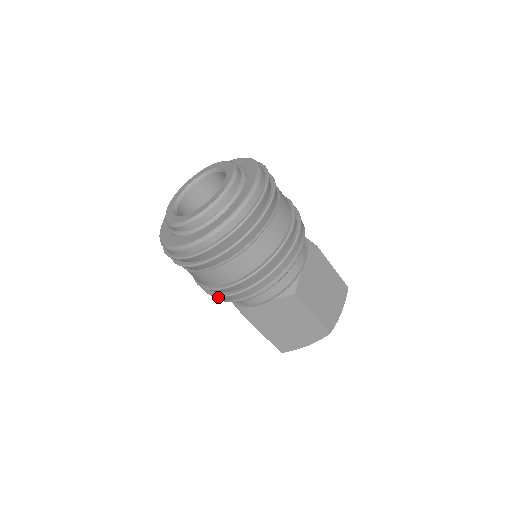
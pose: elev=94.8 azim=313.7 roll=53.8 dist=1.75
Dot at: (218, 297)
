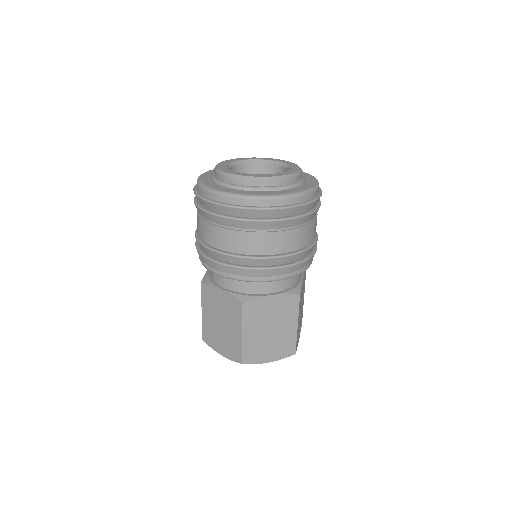
Dot at: occluded
